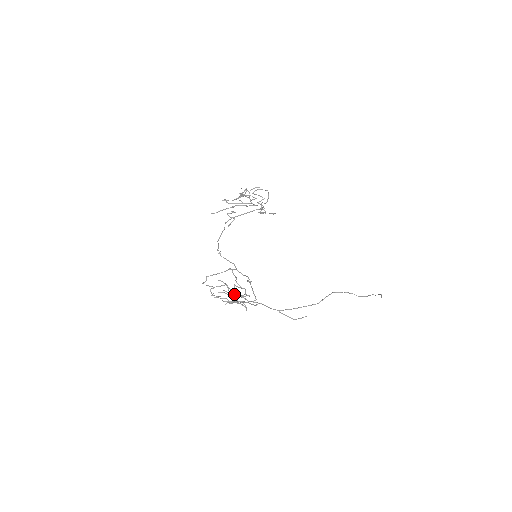
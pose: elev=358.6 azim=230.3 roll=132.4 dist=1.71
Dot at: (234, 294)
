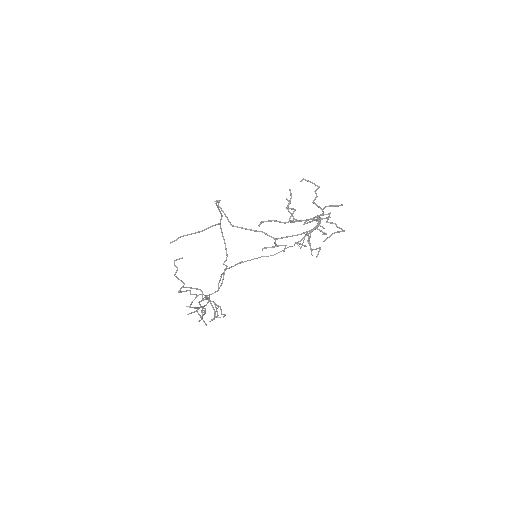
Dot at: occluded
